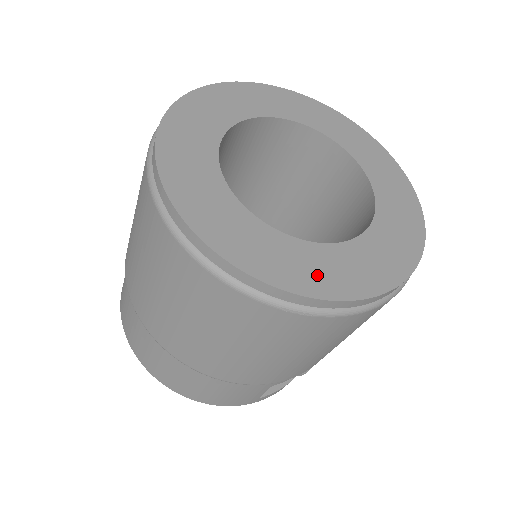
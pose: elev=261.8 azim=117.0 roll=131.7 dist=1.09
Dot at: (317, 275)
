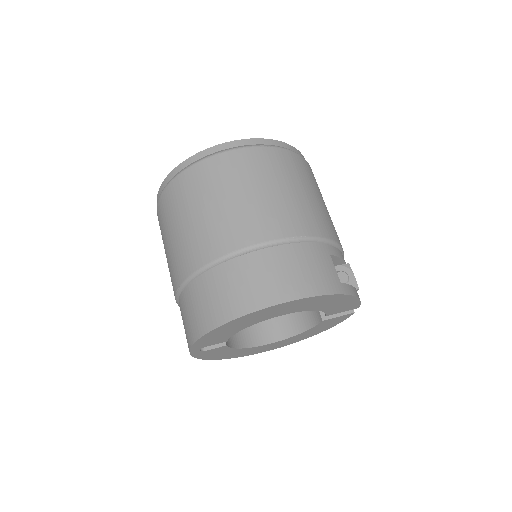
Dot at: occluded
